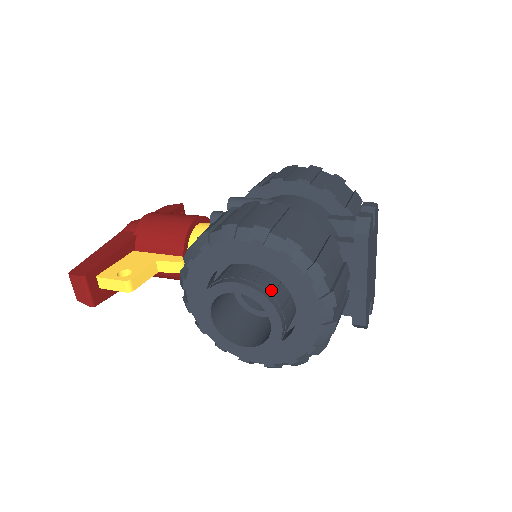
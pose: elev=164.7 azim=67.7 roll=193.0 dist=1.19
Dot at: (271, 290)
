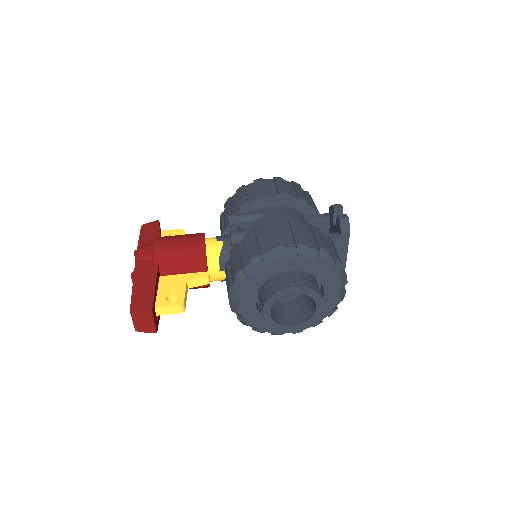
Dot at: (313, 285)
